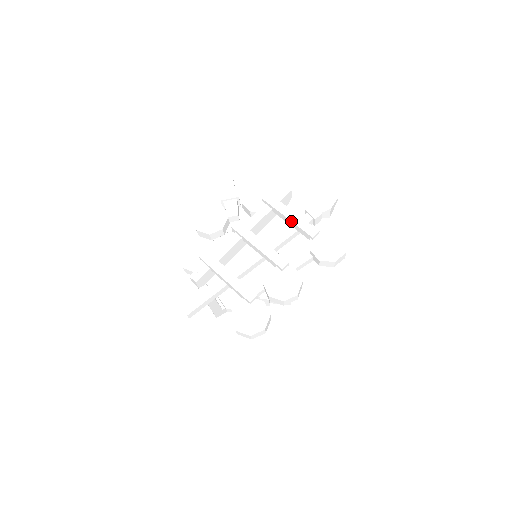
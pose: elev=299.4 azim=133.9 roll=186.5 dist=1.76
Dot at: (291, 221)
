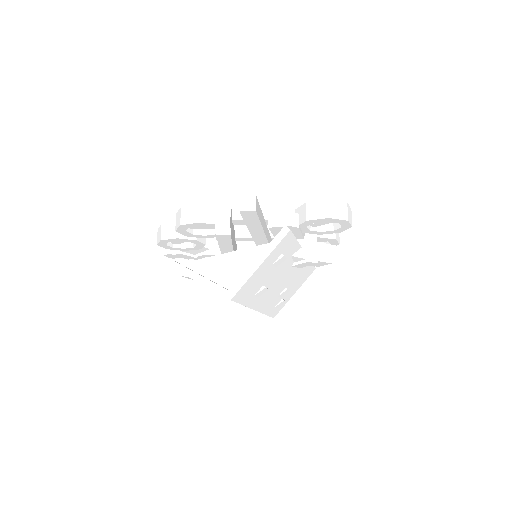
Dot at: occluded
